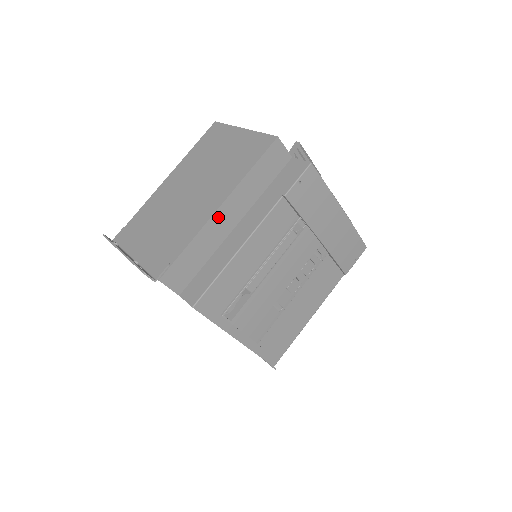
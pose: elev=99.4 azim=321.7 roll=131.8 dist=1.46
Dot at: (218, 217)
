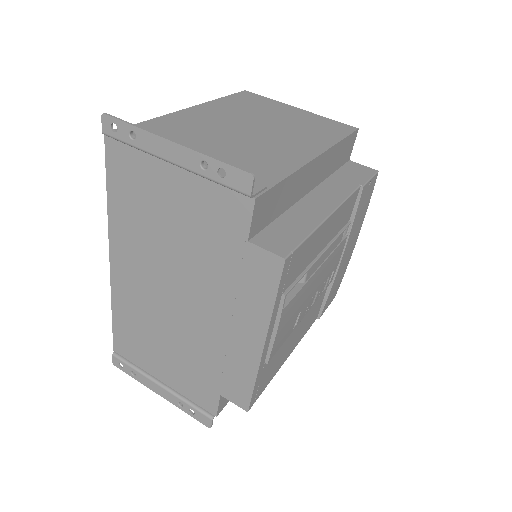
Dot at: (311, 167)
